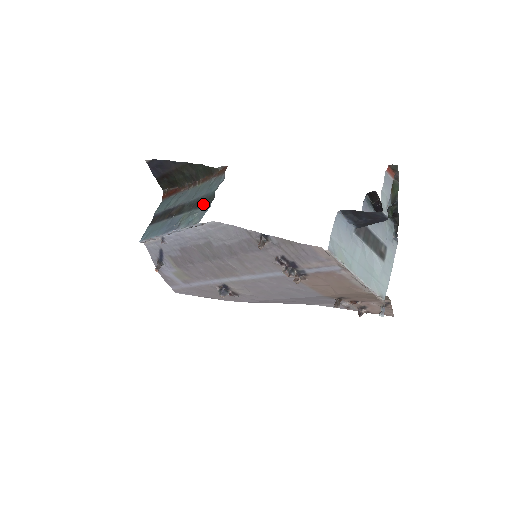
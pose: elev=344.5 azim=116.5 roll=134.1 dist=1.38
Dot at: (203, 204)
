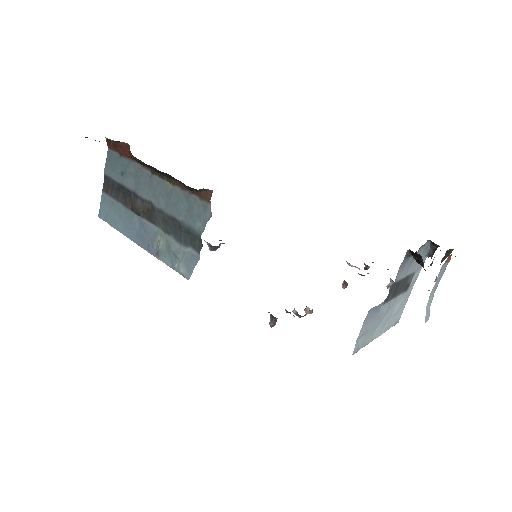
Dot at: (186, 241)
